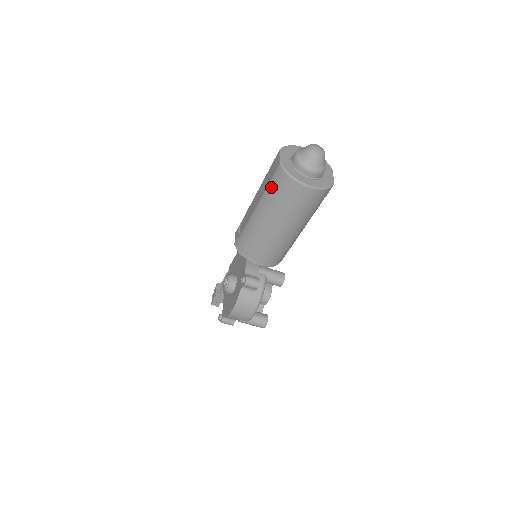
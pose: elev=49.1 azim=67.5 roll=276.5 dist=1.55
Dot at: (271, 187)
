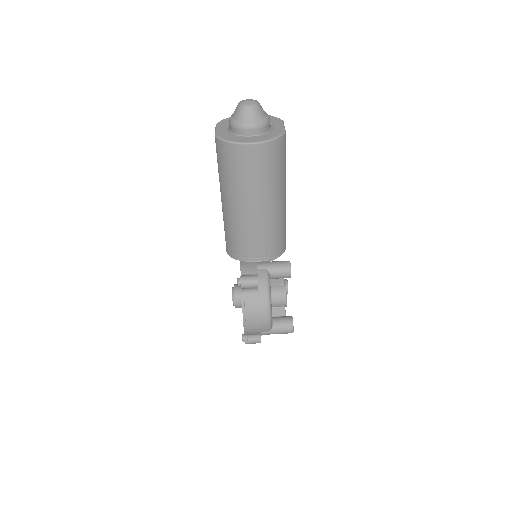
Dot at: (220, 166)
